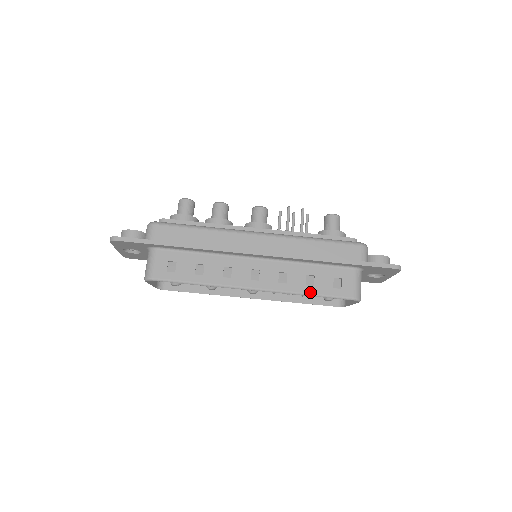
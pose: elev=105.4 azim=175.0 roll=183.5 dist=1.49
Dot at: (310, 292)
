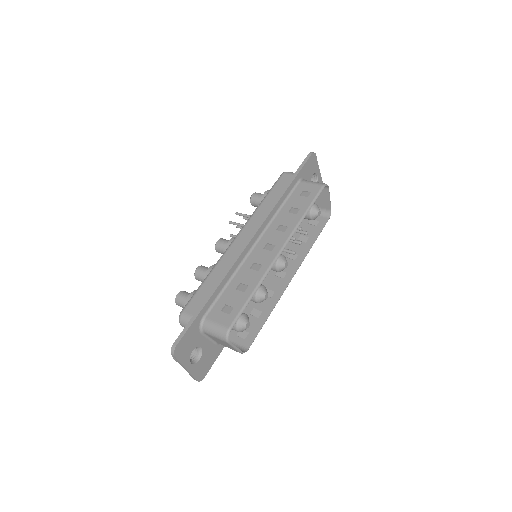
Dot at: (303, 212)
